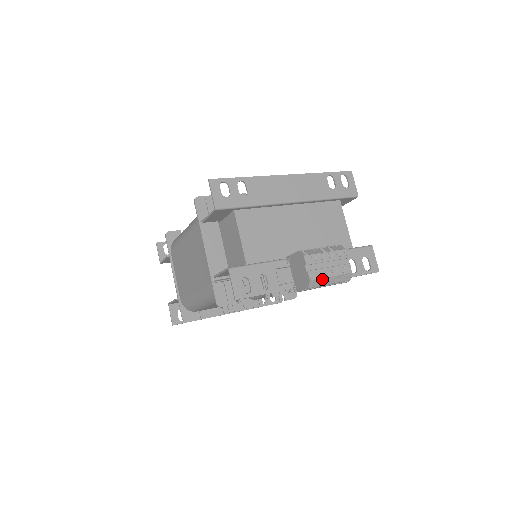
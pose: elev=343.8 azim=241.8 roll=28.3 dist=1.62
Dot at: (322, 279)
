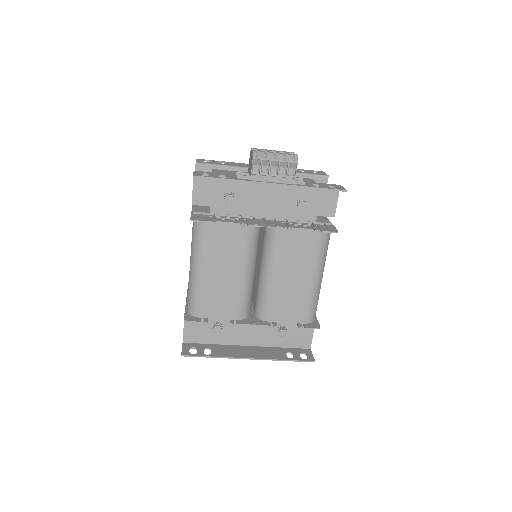
Dot at: (266, 154)
